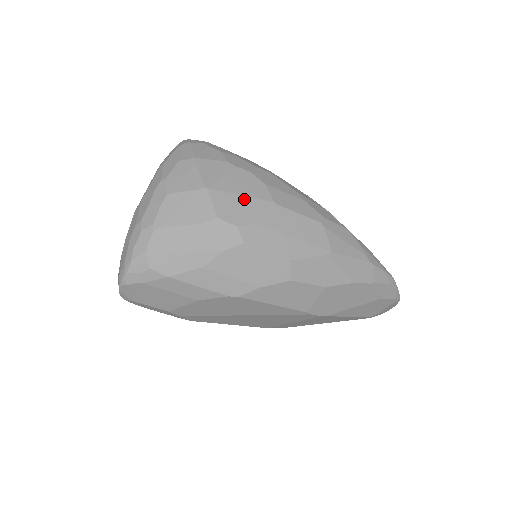
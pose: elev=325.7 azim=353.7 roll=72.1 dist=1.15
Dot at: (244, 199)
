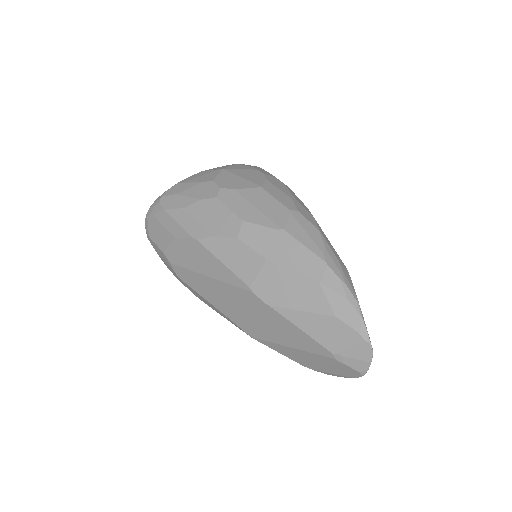
Dot at: (241, 179)
